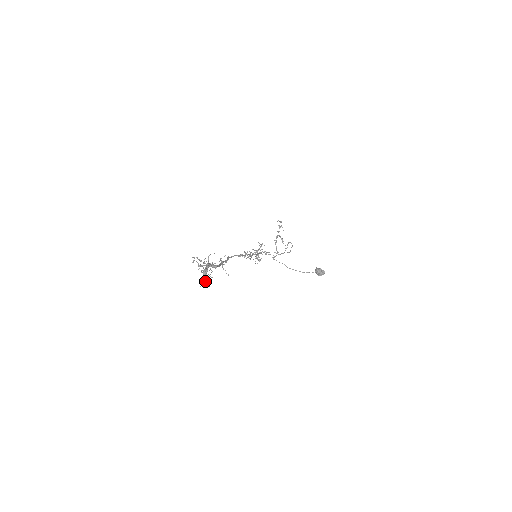
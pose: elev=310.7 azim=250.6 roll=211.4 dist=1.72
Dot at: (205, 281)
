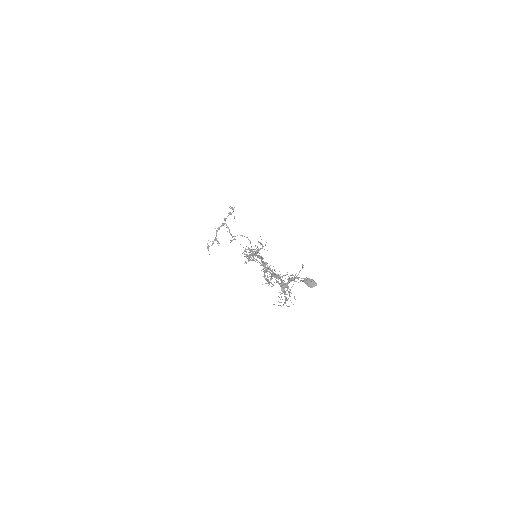
Dot at: (287, 300)
